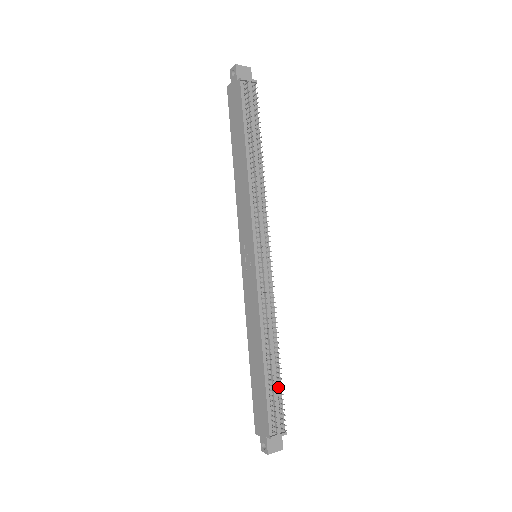
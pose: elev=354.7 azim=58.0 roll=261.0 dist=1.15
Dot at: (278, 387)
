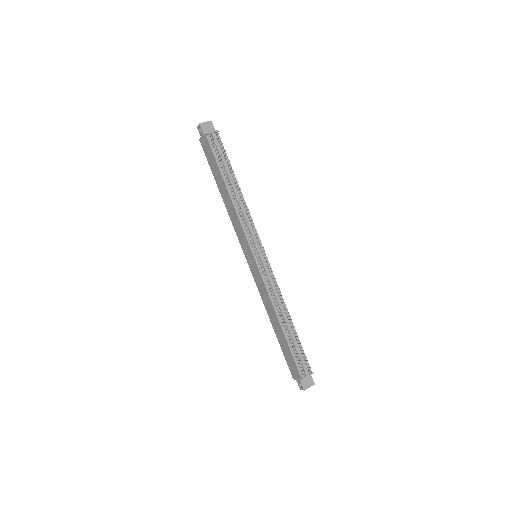
Dot at: (298, 343)
